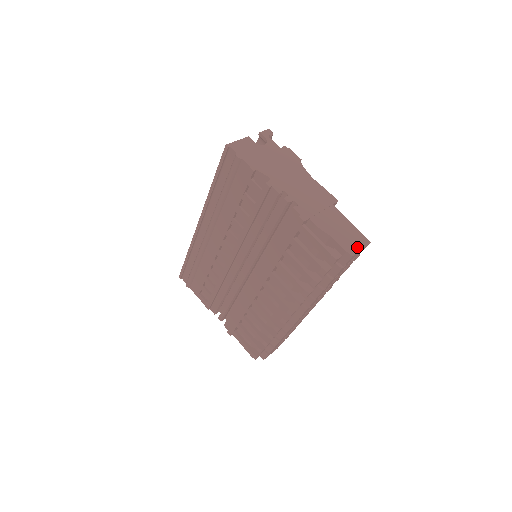
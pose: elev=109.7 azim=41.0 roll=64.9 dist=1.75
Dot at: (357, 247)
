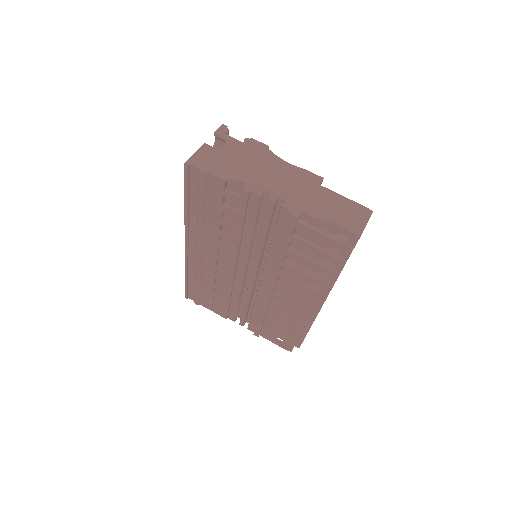
Dot at: (362, 223)
